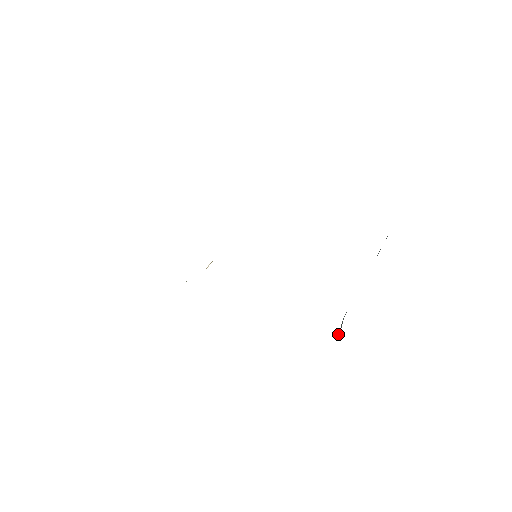
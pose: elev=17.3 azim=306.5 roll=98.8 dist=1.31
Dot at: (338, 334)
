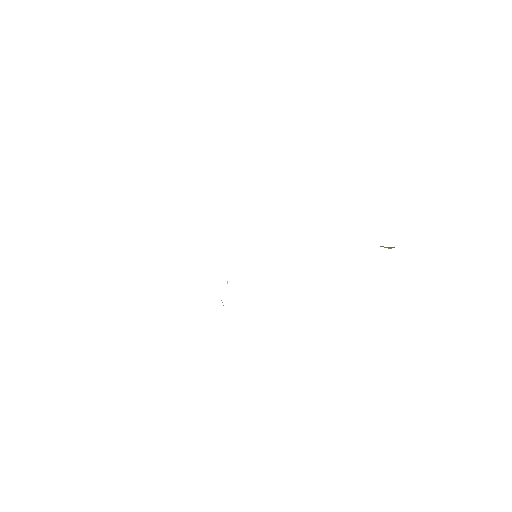
Dot at: occluded
